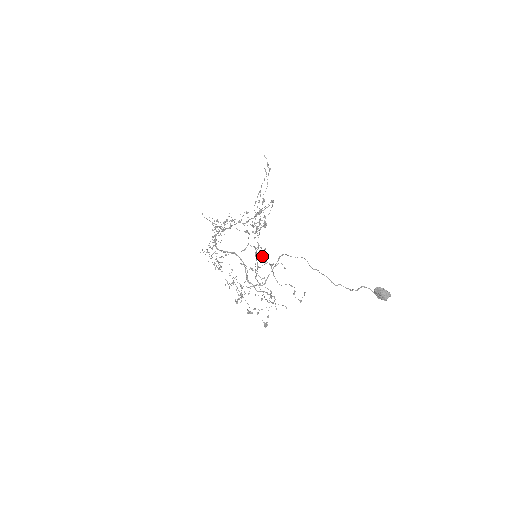
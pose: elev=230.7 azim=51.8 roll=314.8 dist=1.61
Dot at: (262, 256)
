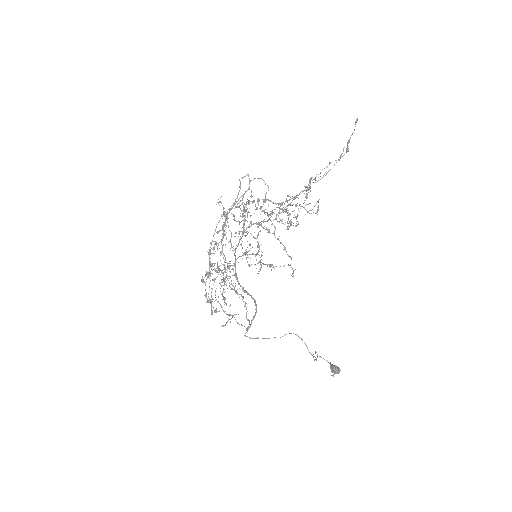
Dot at: occluded
